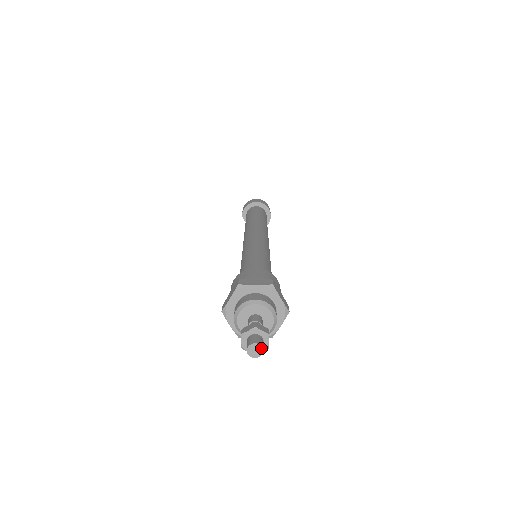
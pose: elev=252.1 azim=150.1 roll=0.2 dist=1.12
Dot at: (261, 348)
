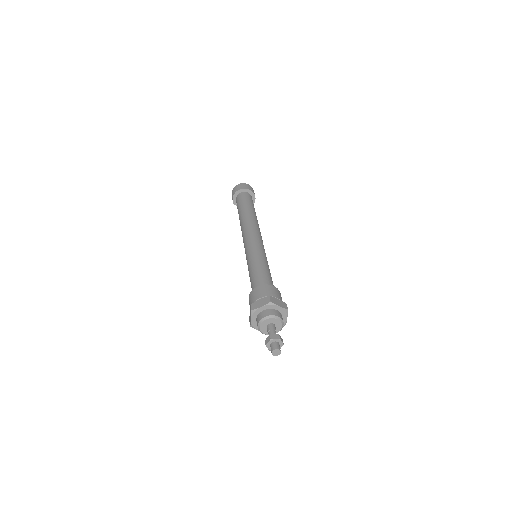
Dot at: (279, 350)
